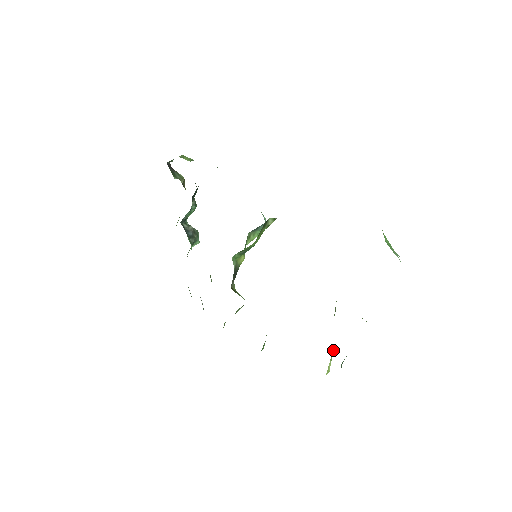
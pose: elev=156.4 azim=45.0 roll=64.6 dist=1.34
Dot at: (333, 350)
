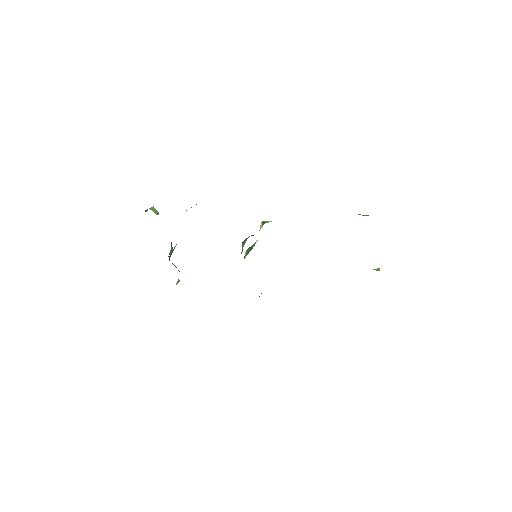
Dot at: occluded
